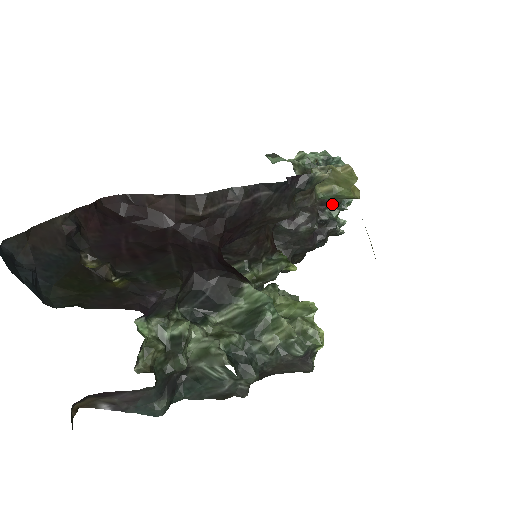
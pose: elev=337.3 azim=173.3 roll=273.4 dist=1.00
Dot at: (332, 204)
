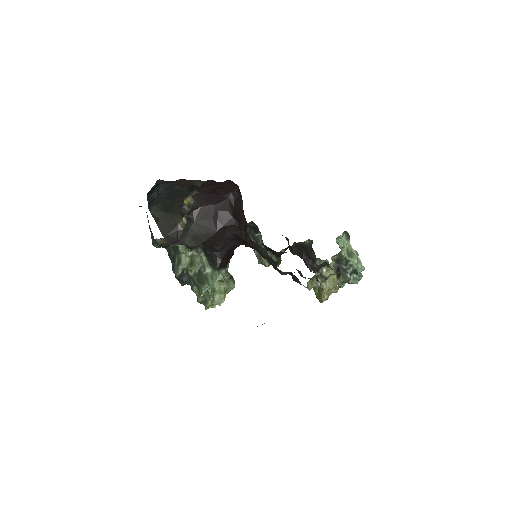
Dot at: occluded
